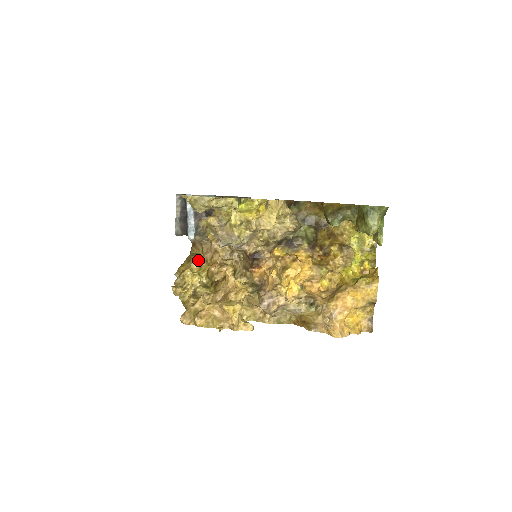
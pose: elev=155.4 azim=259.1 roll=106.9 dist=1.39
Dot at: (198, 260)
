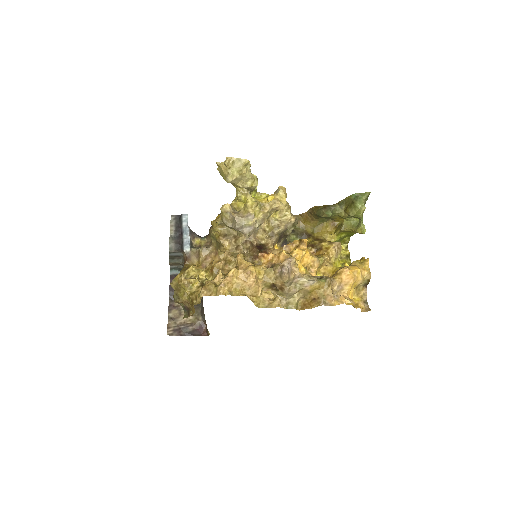
Dot at: (197, 267)
